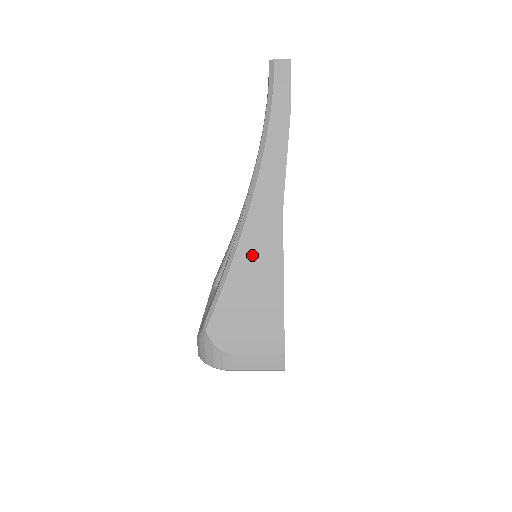
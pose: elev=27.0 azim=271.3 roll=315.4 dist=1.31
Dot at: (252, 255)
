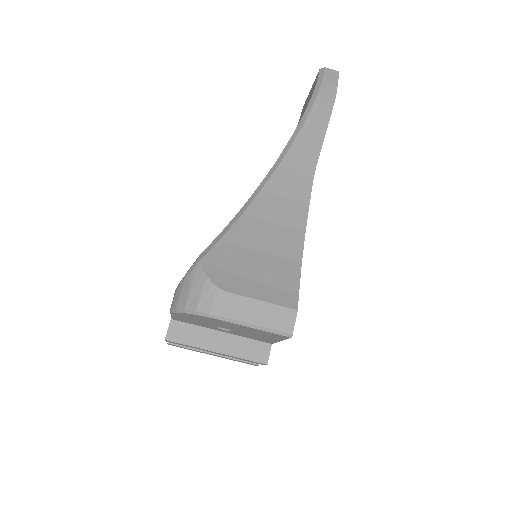
Dot at: (273, 205)
